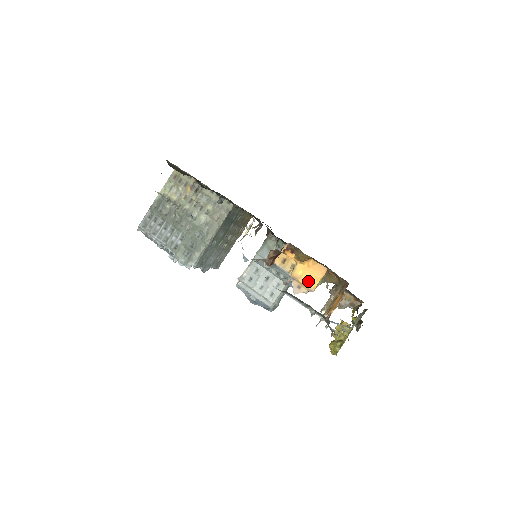
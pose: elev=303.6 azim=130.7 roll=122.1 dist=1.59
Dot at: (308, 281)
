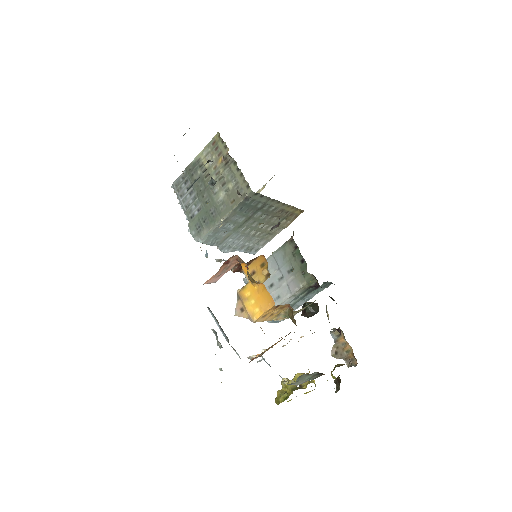
Dot at: (252, 307)
